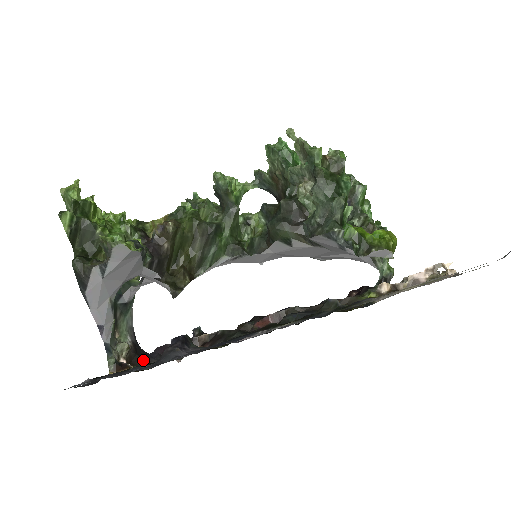
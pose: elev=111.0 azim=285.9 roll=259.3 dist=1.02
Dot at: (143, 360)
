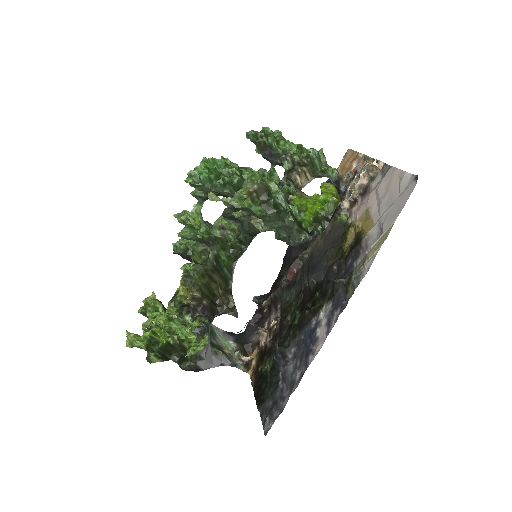
Dot at: (249, 344)
